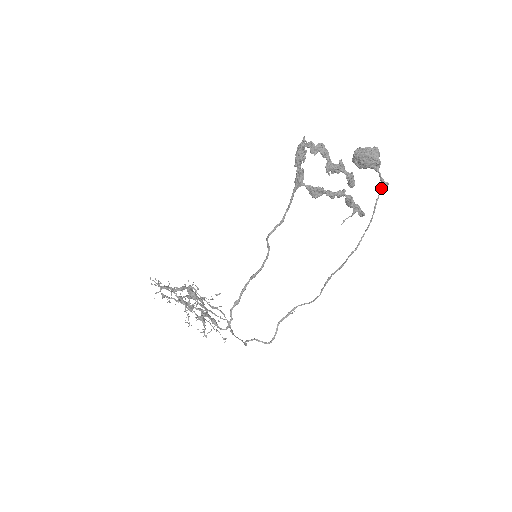
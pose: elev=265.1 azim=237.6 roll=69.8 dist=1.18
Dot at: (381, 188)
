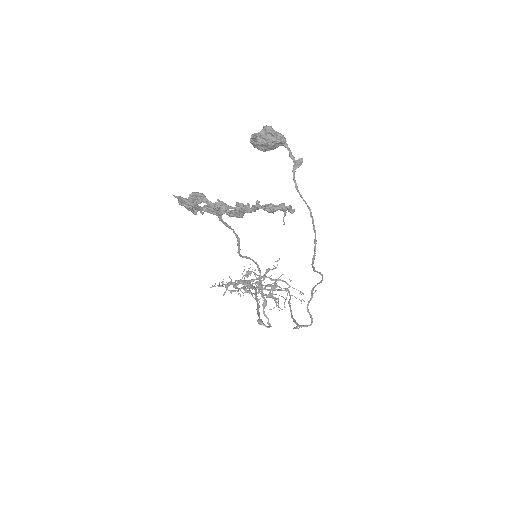
Dot at: (294, 172)
